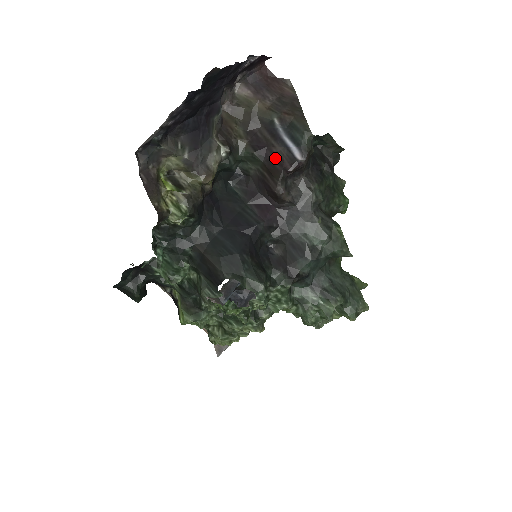
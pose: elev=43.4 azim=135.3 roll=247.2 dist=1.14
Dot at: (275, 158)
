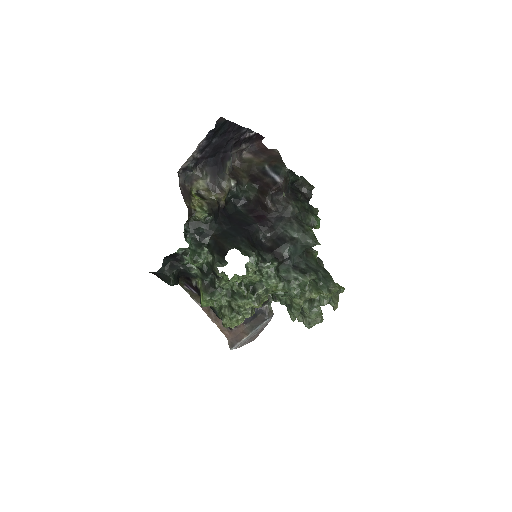
Dot at: (265, 185)
